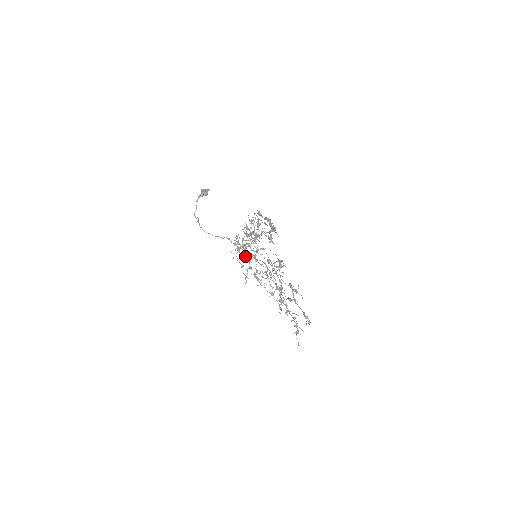
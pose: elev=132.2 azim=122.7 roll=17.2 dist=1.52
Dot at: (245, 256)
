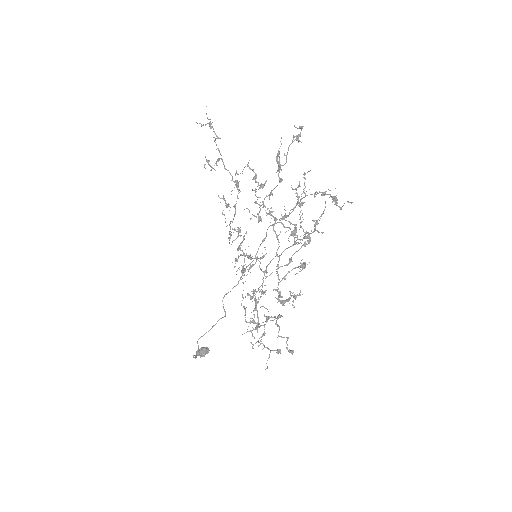
Dot at: occluded
